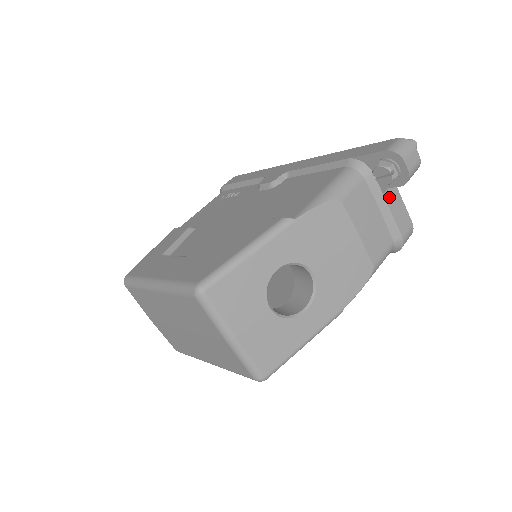
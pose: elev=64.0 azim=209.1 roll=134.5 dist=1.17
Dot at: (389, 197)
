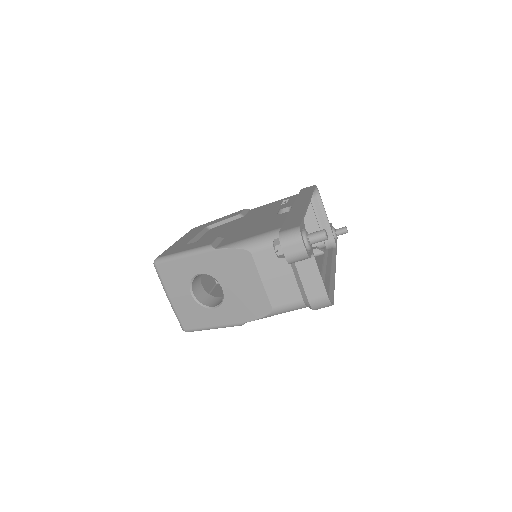
Dot at: (302, 266)
